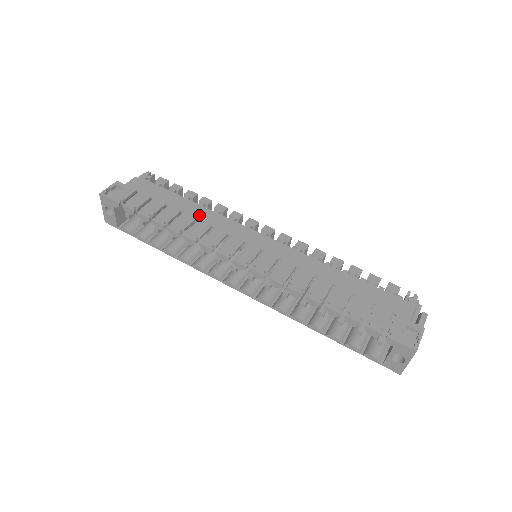
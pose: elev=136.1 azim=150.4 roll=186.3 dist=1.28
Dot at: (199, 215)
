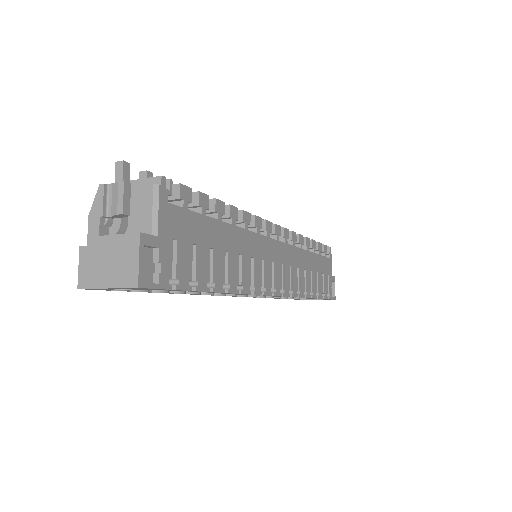
Dot at: (239, 247)
